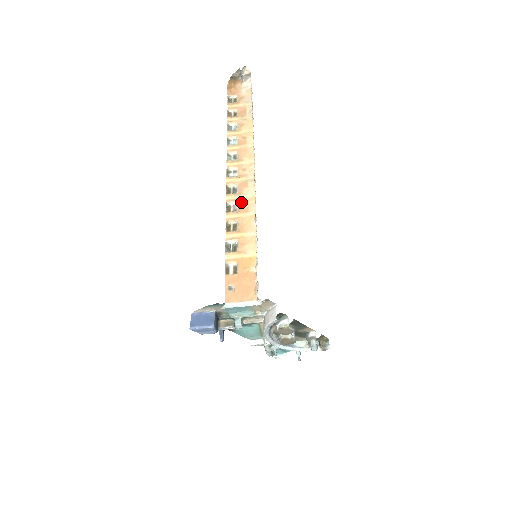
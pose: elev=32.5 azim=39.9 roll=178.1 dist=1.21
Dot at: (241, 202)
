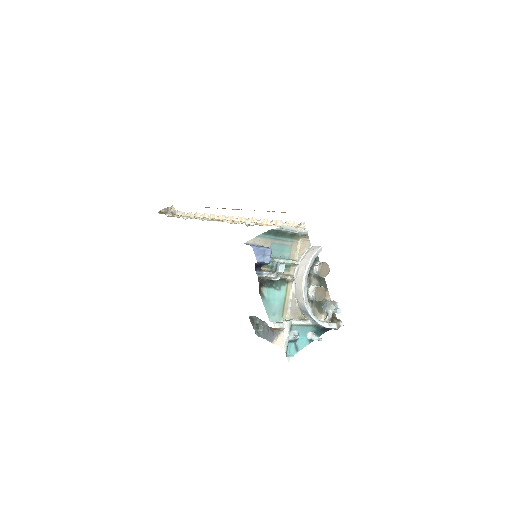
Dot at: (233, 222)
